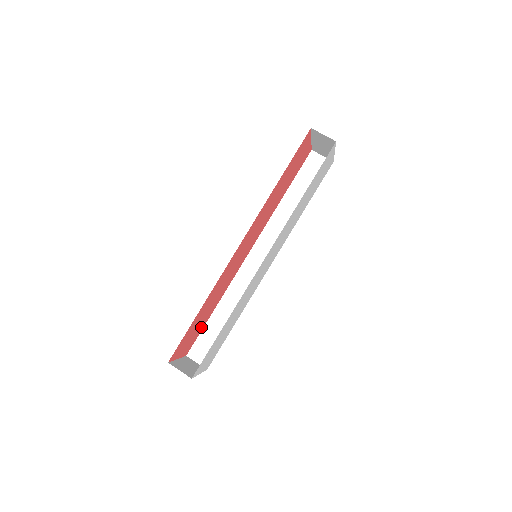
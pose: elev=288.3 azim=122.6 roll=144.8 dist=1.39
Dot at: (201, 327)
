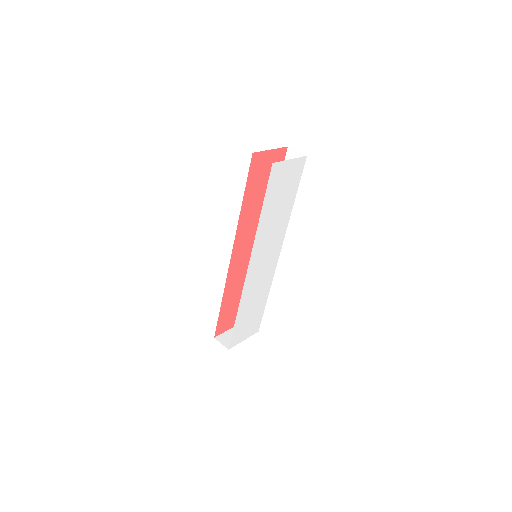
Dot at: occluded
